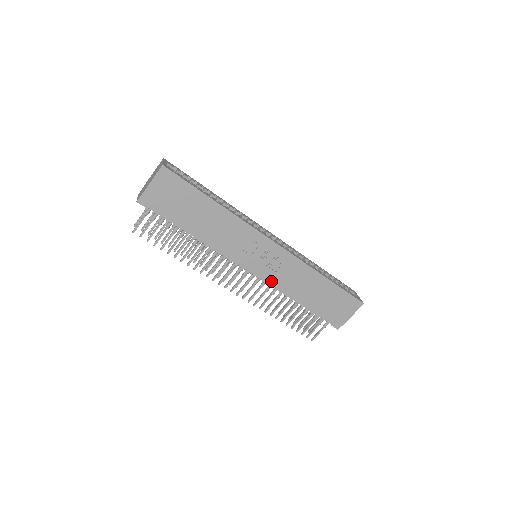
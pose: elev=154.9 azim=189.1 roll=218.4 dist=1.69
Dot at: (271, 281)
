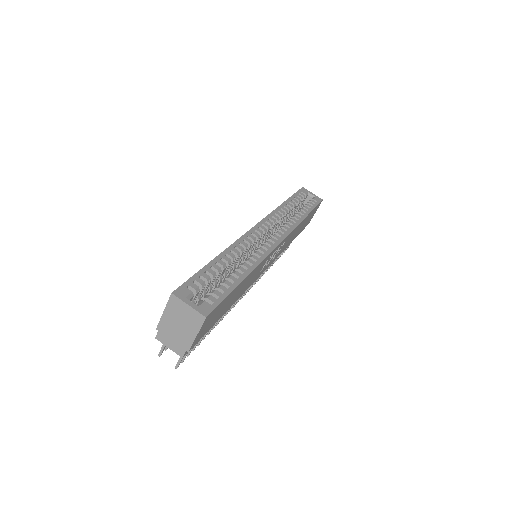
Dot at: occluded
